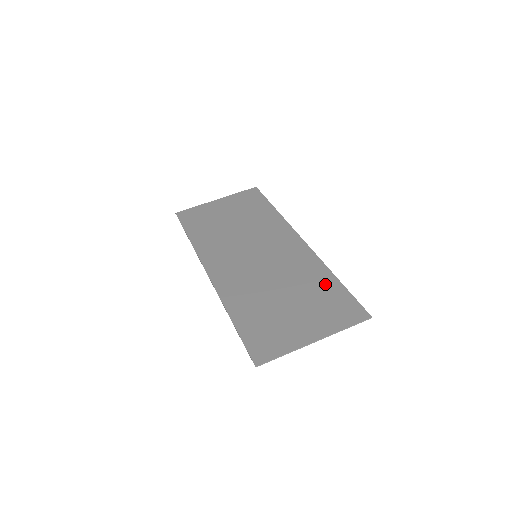
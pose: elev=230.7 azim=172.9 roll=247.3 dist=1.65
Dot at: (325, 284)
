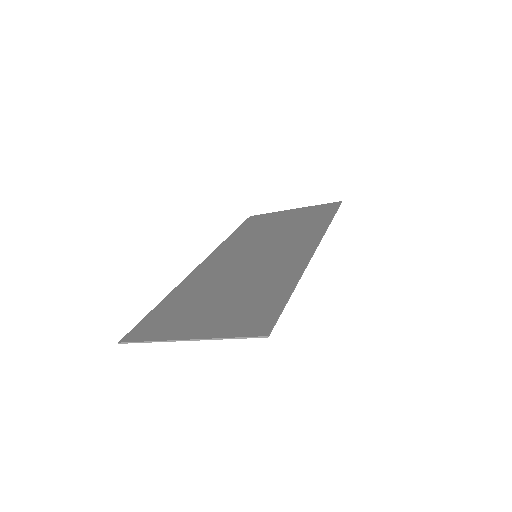
Dot at: (273, 291)
